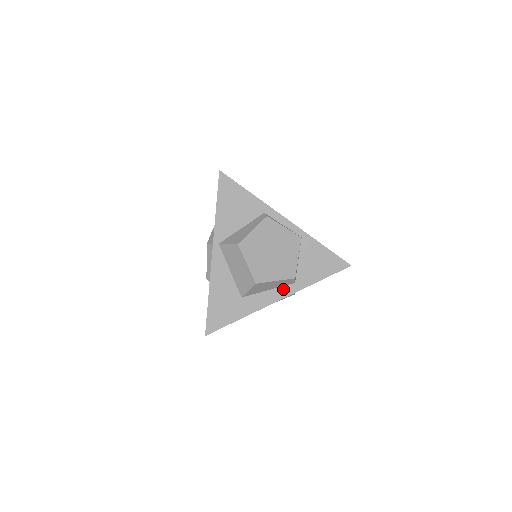
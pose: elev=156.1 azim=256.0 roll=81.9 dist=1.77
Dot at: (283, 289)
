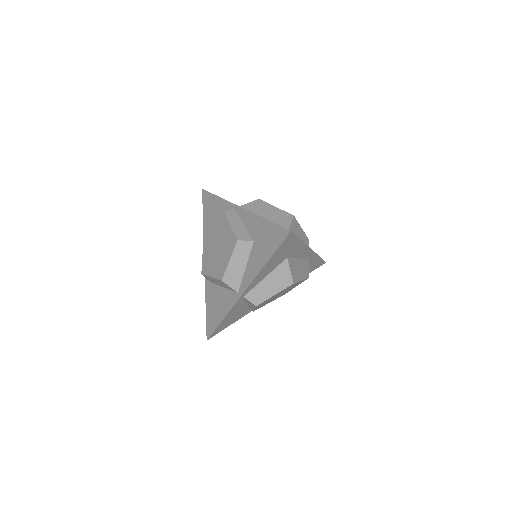
Dot at: occluded
